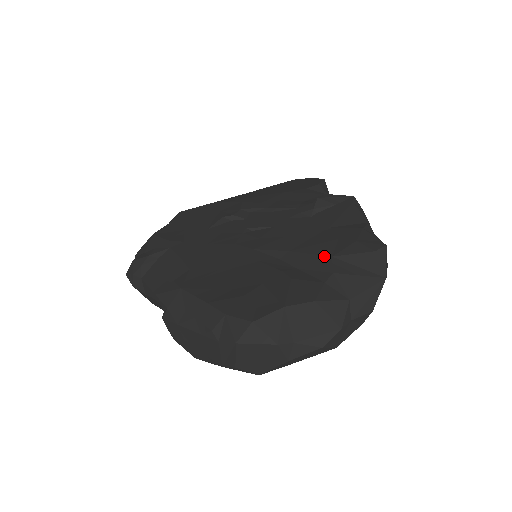
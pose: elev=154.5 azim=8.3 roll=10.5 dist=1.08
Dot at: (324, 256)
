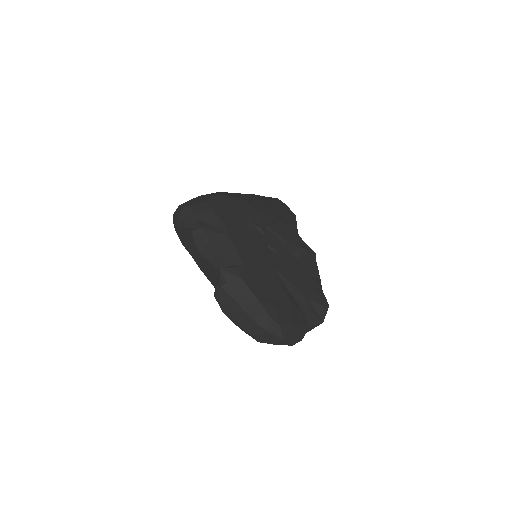
Dot at: (305, 297)
